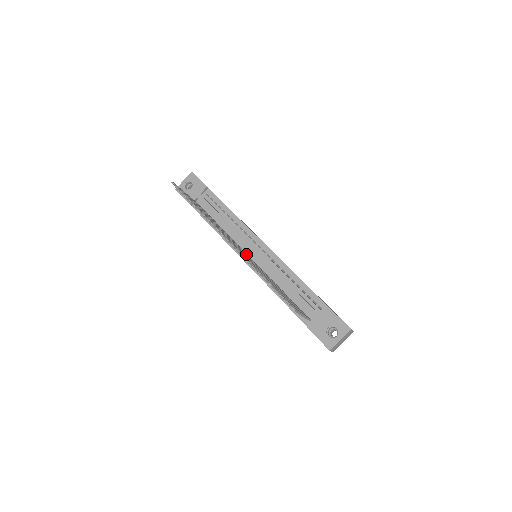
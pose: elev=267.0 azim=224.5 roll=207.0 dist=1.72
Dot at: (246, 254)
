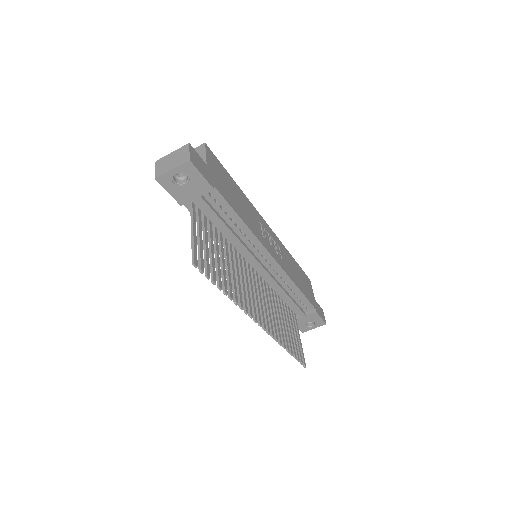
Dot at: (255, 280)
